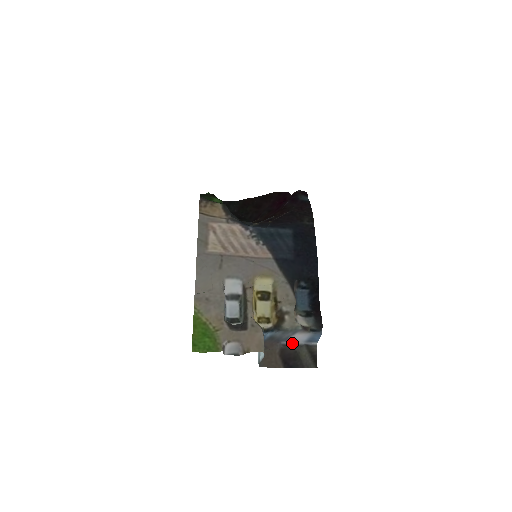
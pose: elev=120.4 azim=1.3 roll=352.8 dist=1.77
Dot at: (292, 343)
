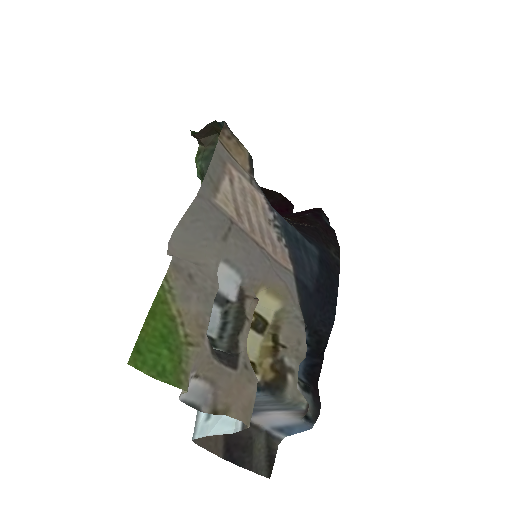
Dot at: (254, 421)
